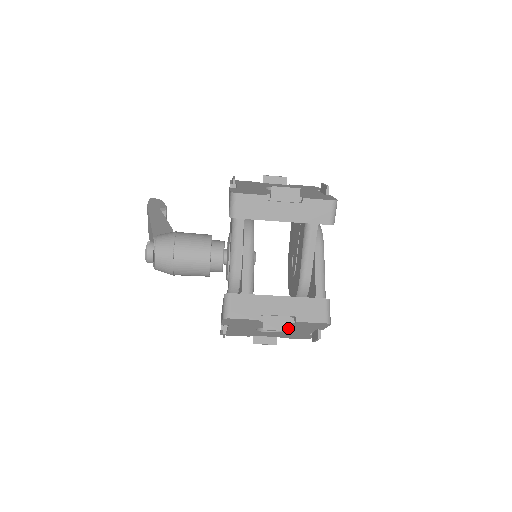
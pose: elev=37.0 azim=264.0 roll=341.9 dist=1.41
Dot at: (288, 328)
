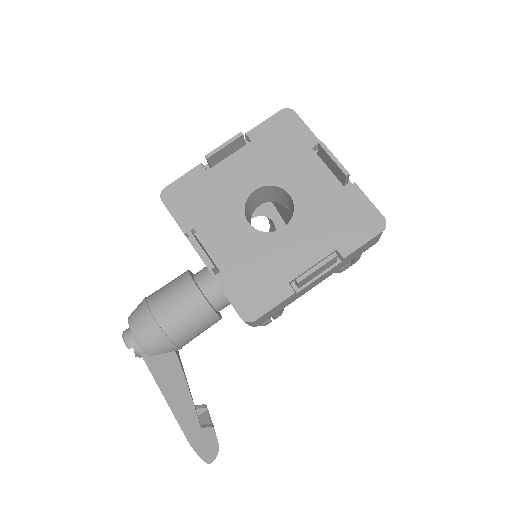
Dot at: (236, 137)
